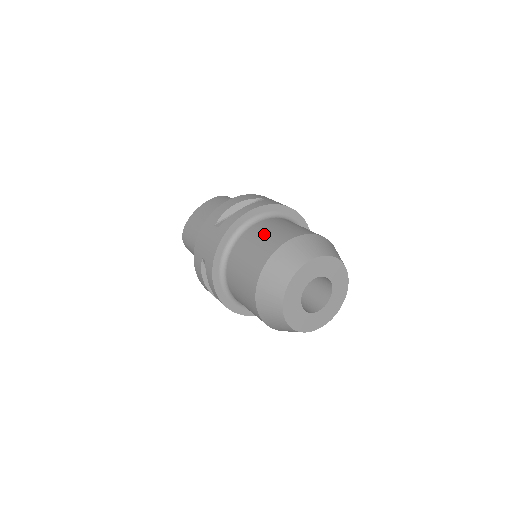
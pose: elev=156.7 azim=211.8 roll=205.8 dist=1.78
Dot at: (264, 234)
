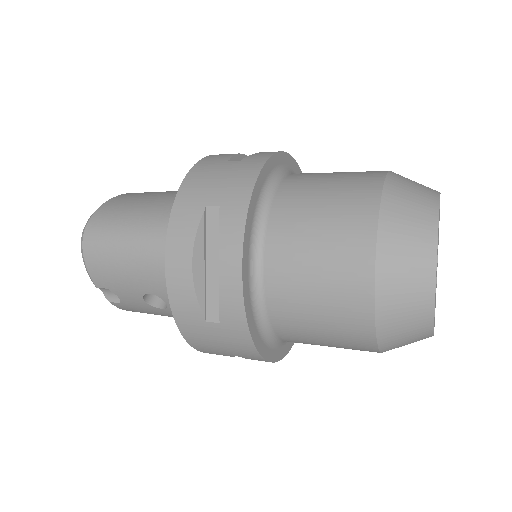
Dot at: (334, 172)
